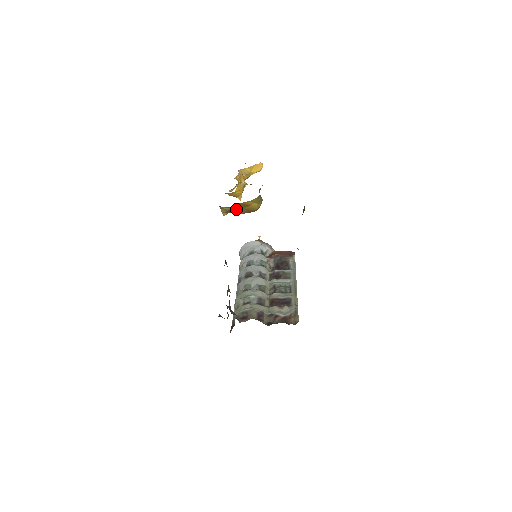
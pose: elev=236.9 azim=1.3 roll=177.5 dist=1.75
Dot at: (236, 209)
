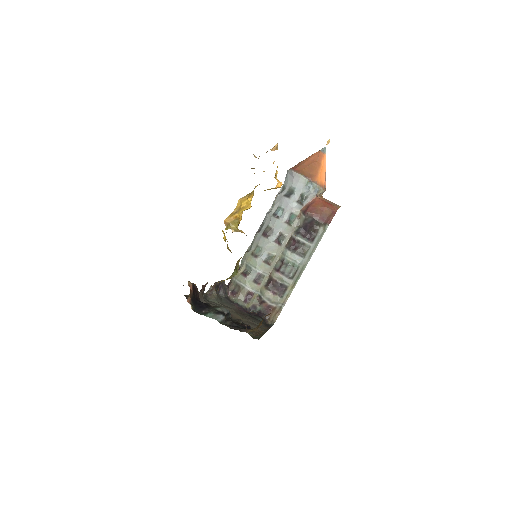
Dot at: occluded
